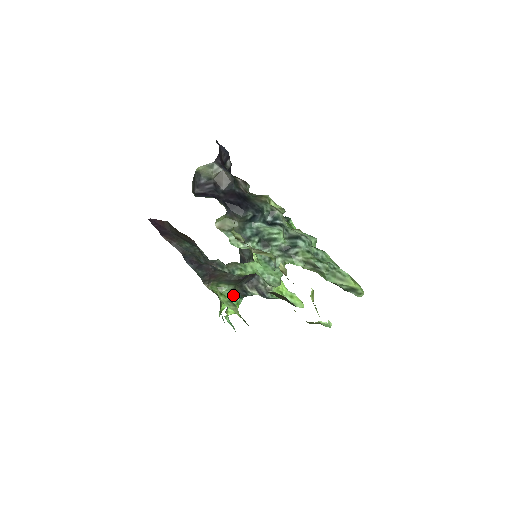
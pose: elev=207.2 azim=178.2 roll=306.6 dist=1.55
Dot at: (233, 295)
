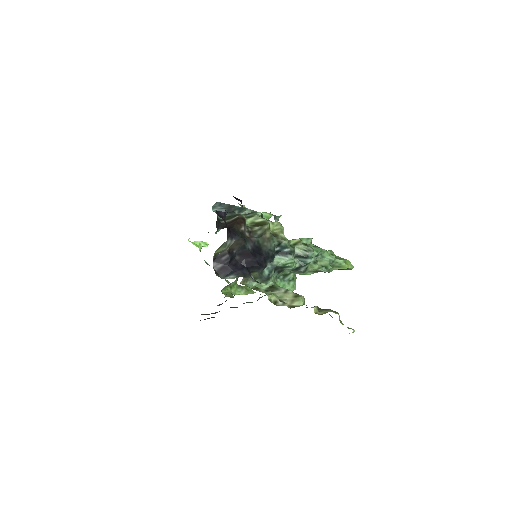
Dot at: occluded
